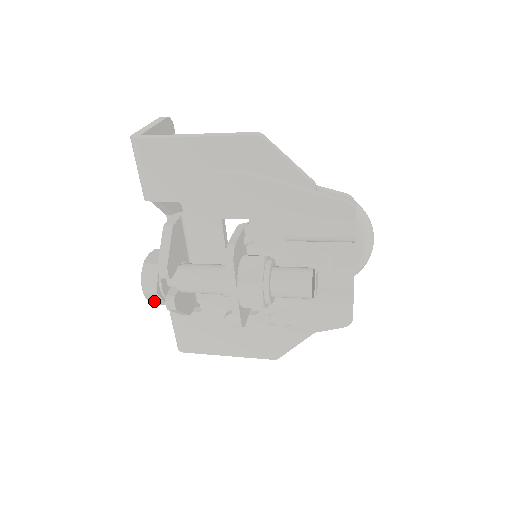
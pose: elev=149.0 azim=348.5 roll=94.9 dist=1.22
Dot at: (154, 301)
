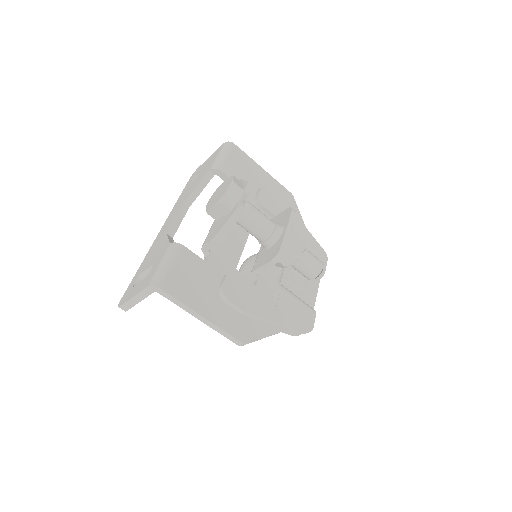
Dot at: (227, 199)
